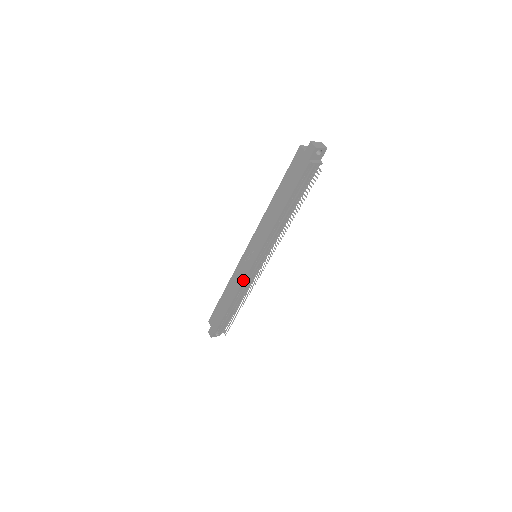
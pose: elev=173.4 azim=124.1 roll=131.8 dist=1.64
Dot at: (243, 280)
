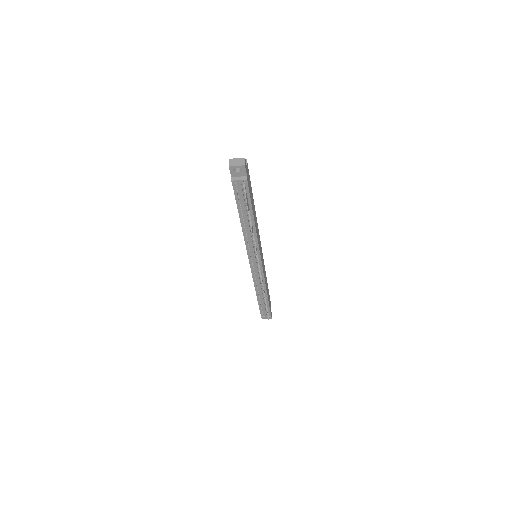
Dot at: (252, 276)
